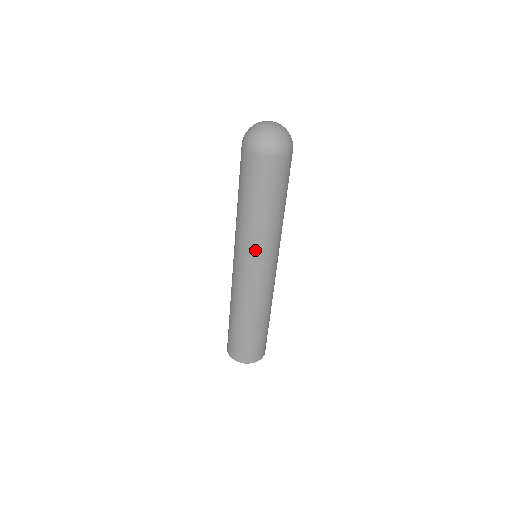
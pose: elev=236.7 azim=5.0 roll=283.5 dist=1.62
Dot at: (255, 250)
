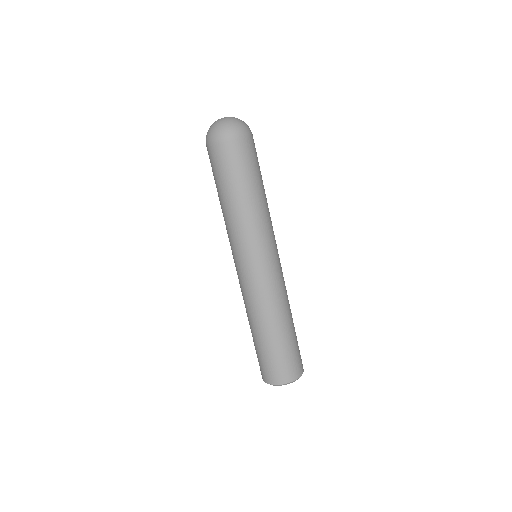
Dot at: (263, 237)
